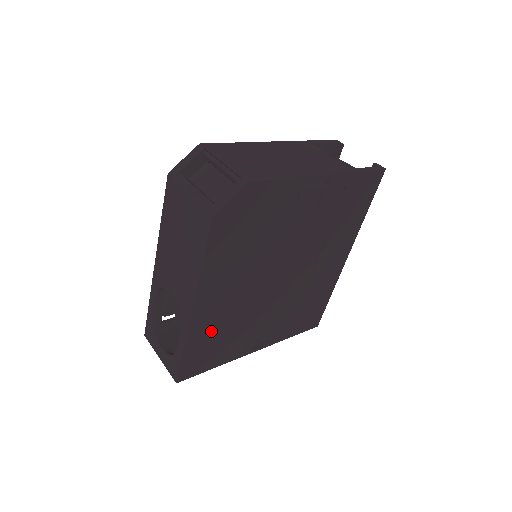
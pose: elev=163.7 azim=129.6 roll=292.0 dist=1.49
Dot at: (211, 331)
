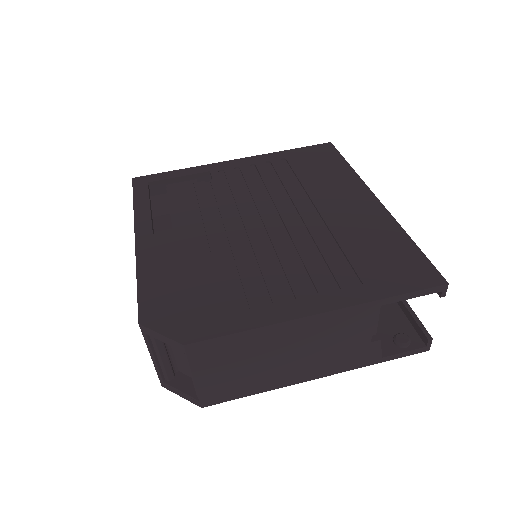
Dot at: occluded
